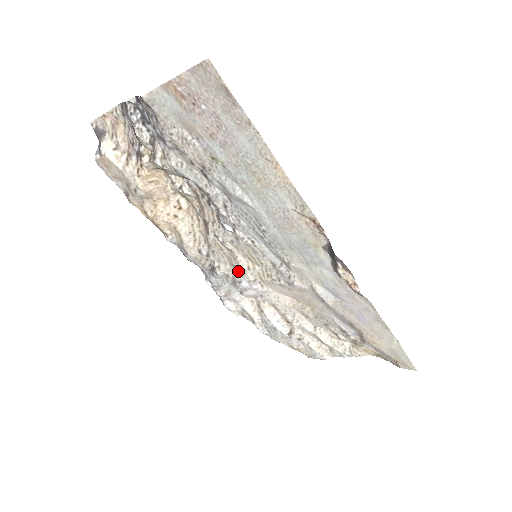
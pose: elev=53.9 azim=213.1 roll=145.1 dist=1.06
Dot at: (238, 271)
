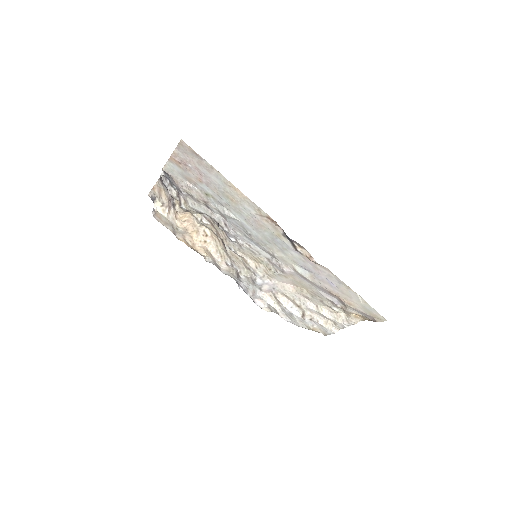
Dot at: (252, 272)
